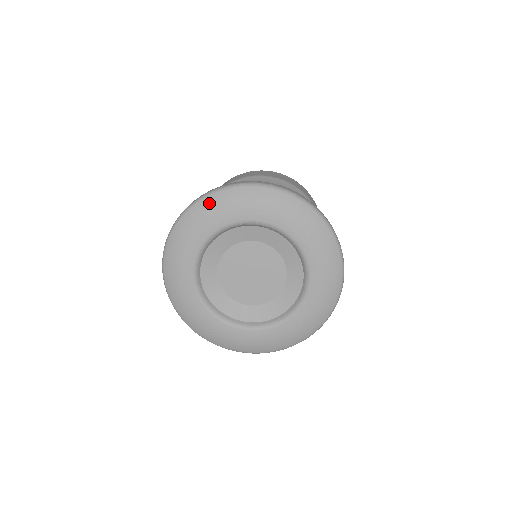
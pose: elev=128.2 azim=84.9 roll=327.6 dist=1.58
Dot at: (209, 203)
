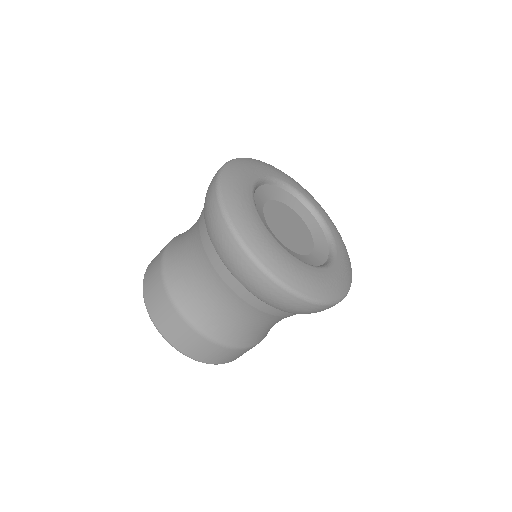
Dot at: (235, 165)
